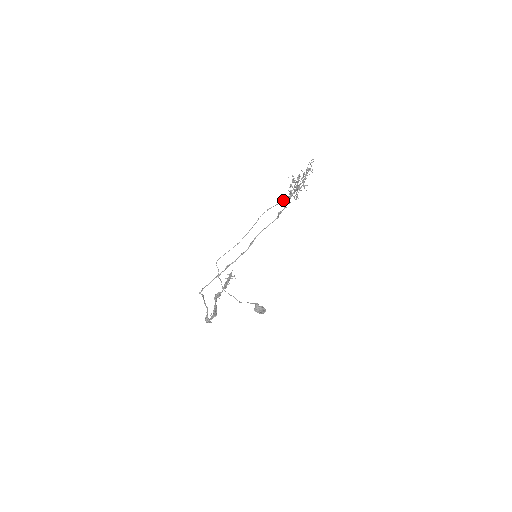
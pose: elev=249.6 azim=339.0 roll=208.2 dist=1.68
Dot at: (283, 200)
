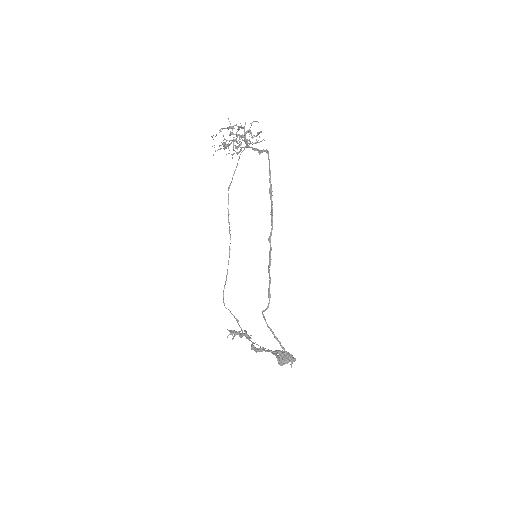
Dot at: (236, 166)
